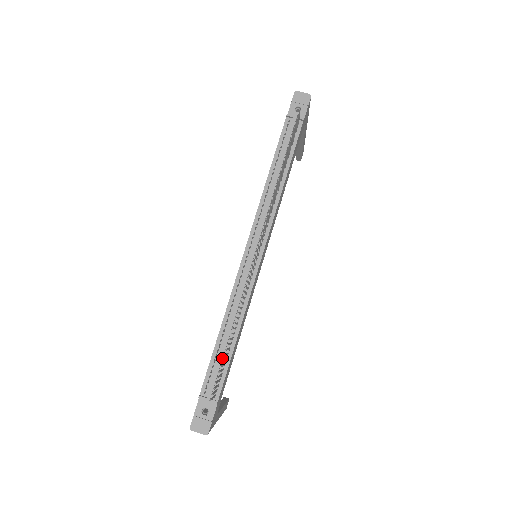
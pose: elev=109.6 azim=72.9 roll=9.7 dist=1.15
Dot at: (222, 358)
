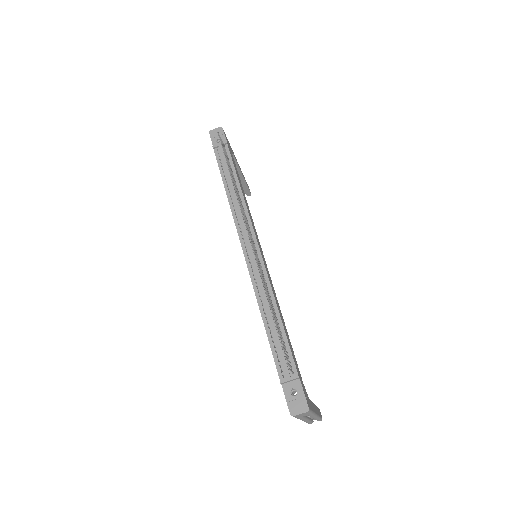
Dot at: (278, 339)
